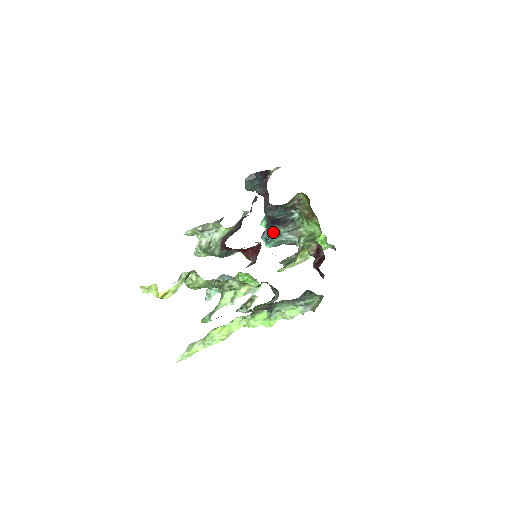
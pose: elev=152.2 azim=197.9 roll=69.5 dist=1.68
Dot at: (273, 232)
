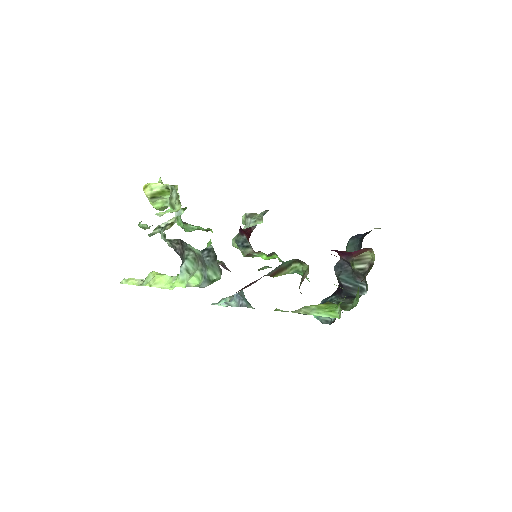
Dot at: (330, 301)
